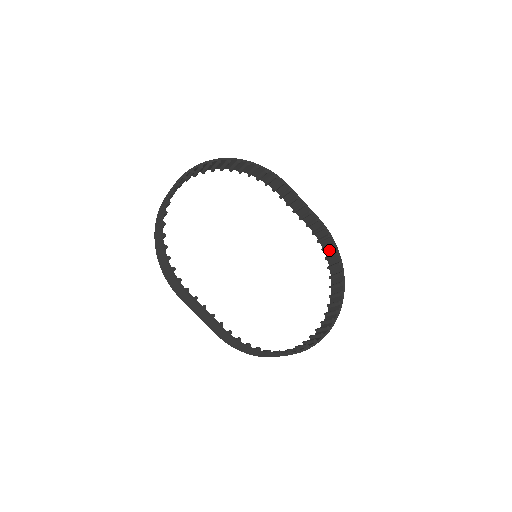
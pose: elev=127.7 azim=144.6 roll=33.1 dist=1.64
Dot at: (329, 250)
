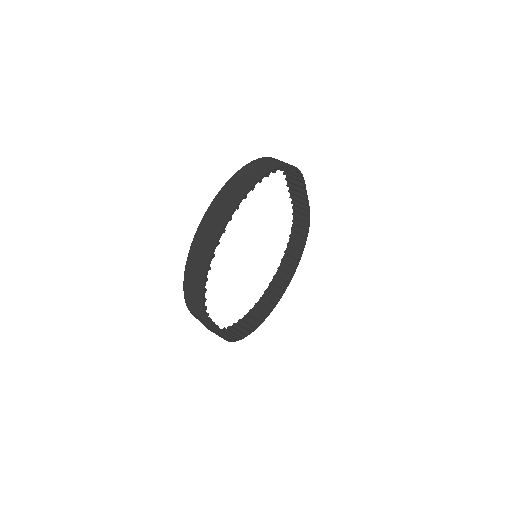
Dot at: (299, 226)
